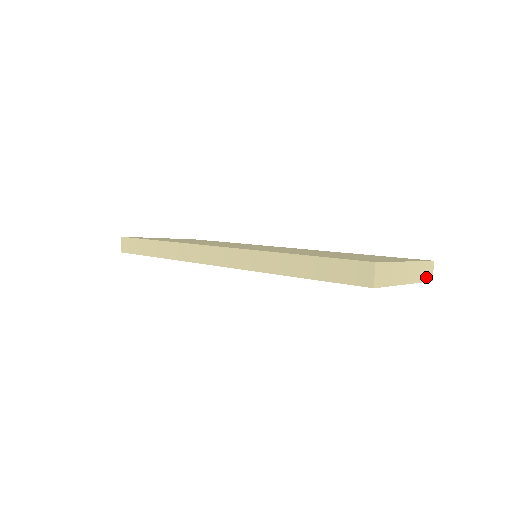
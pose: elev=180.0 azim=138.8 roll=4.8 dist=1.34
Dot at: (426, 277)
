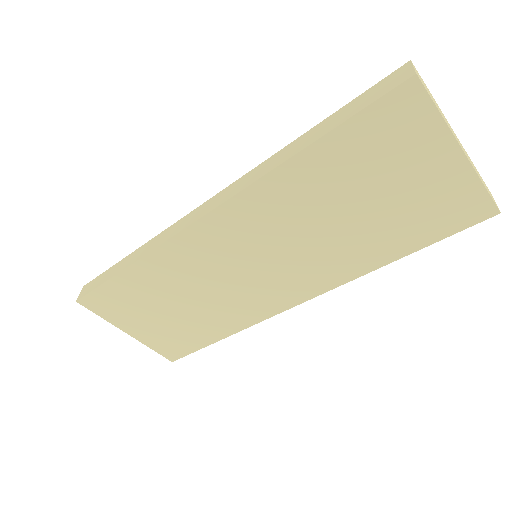
Dot at: (489, 193)
